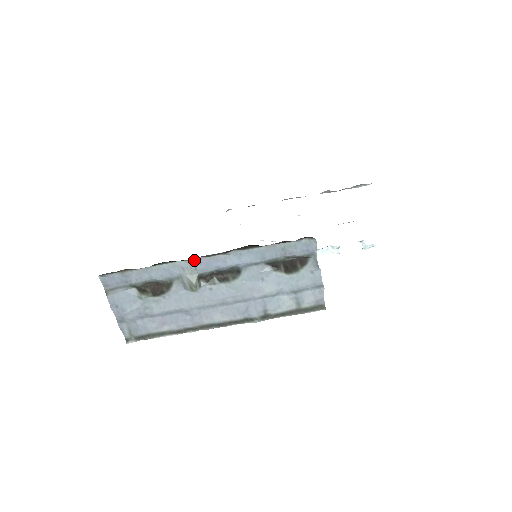
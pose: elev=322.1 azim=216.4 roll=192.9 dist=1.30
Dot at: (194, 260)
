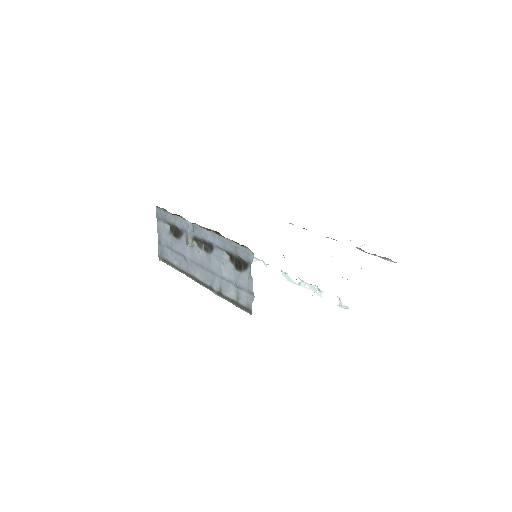
Dot at: (194, 225)
